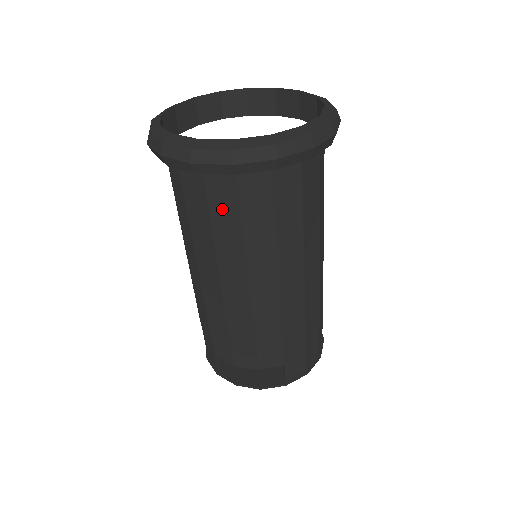
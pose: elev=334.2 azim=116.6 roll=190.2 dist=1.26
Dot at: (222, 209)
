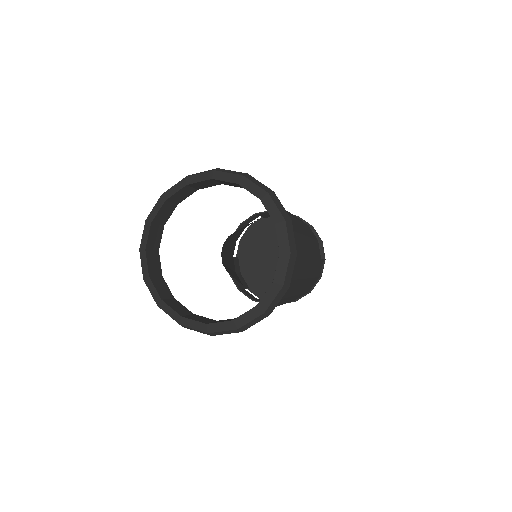
Dot at: occluded
